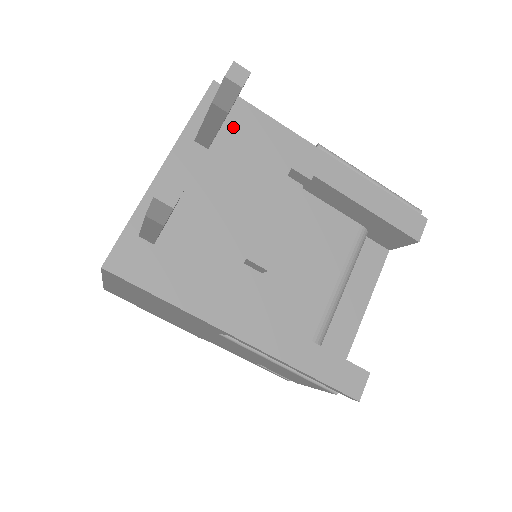
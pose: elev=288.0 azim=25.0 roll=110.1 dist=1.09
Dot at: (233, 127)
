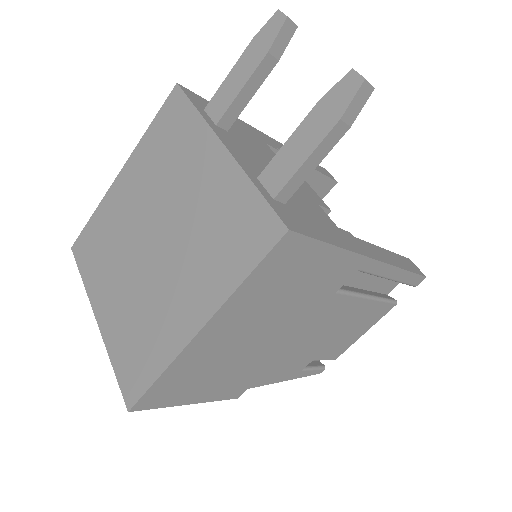
Dot at: occluded
